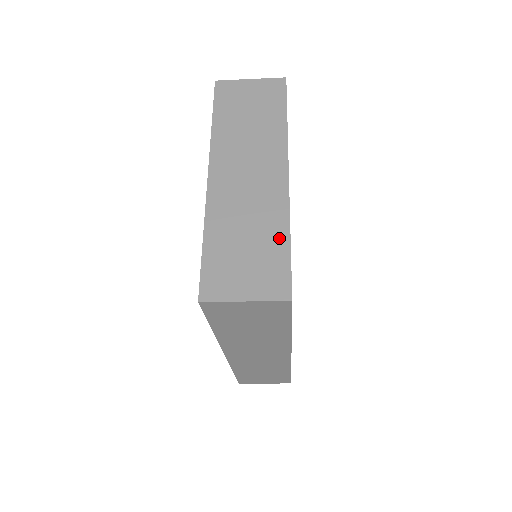
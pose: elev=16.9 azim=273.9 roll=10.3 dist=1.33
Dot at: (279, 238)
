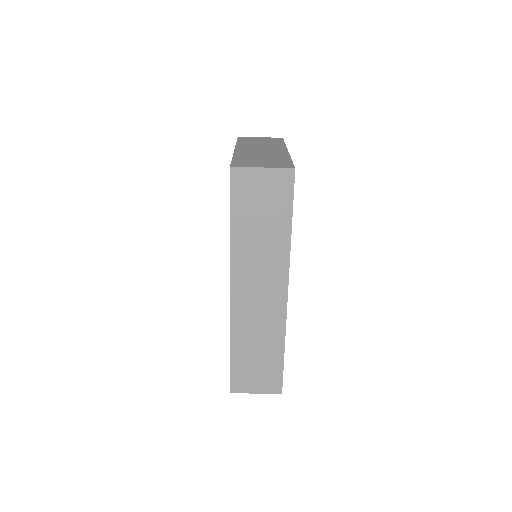
Dot at: (284, 159)
